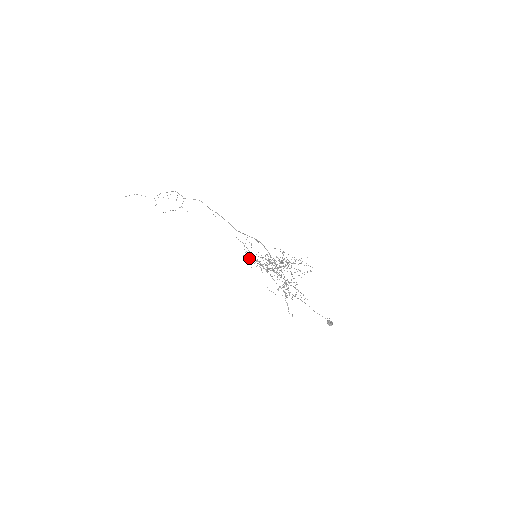
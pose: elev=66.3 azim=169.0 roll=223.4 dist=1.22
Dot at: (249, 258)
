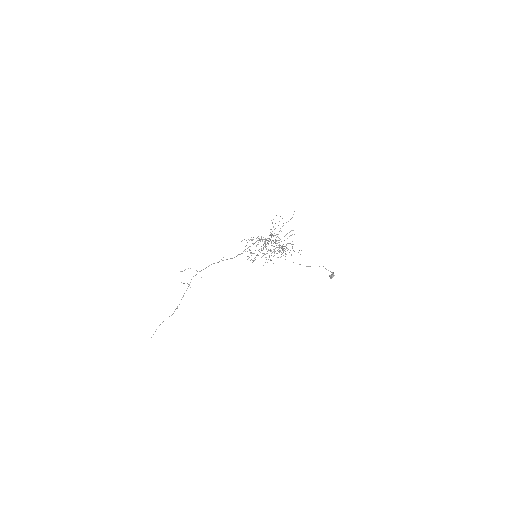
Dot at: occluded
